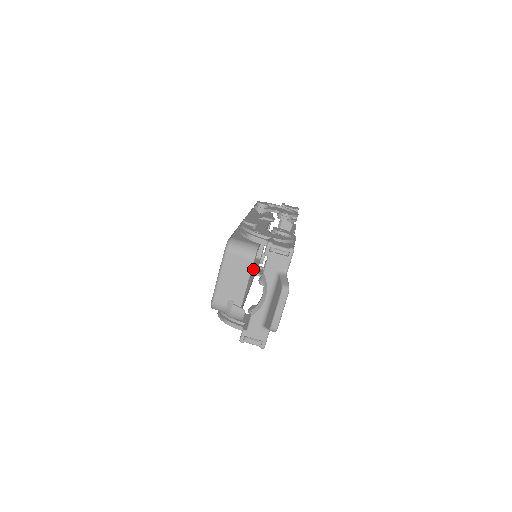
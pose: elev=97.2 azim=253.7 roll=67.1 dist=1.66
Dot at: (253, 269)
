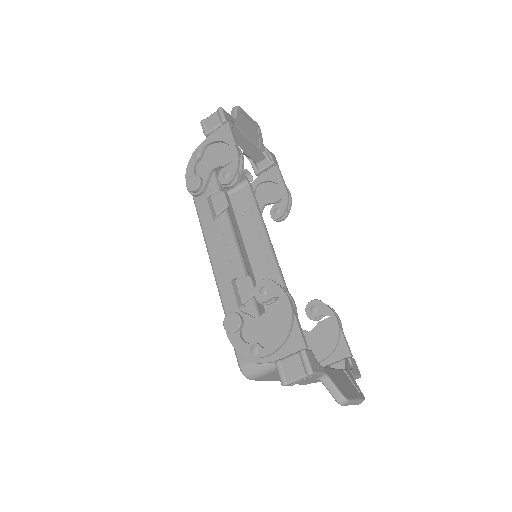
Dot at: (259, 226)
